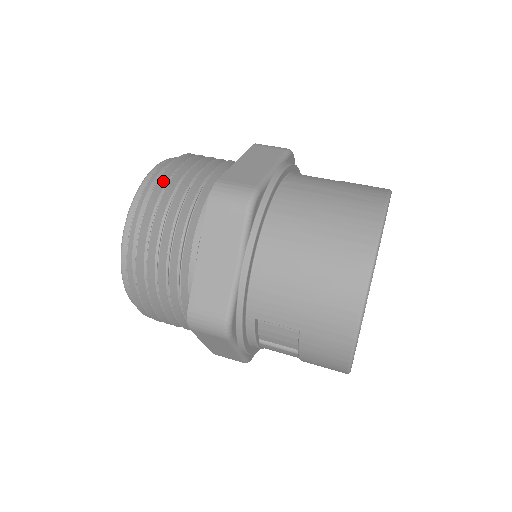
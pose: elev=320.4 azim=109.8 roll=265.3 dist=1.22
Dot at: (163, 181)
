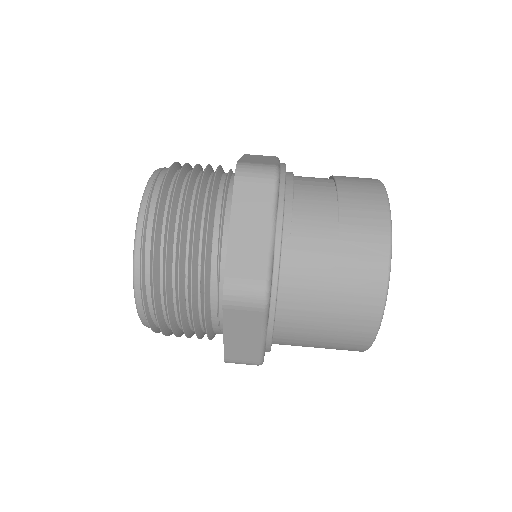
Dot at: (157, 260)
